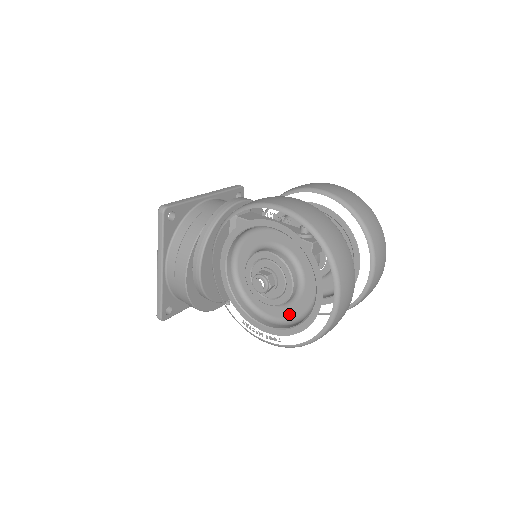
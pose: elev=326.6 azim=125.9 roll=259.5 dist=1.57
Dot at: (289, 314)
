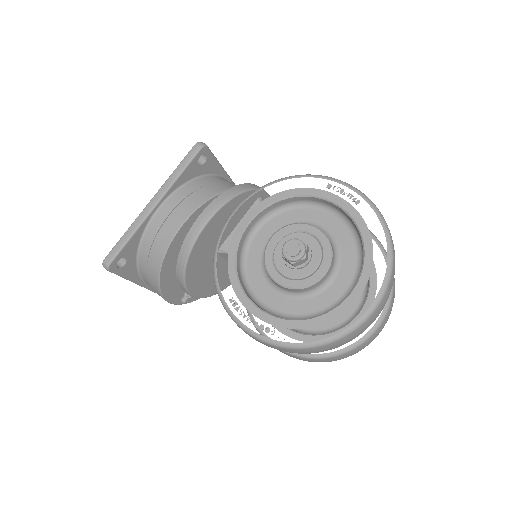
Dot at: (296, 309)
